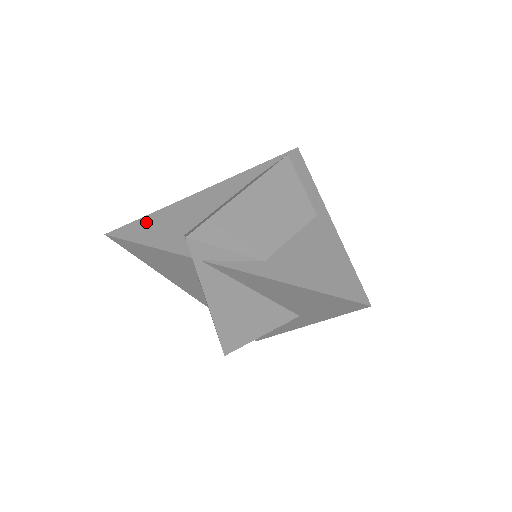
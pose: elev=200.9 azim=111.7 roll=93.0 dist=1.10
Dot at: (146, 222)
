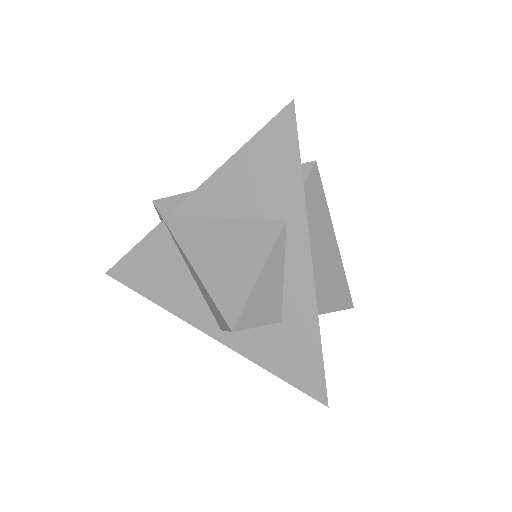
Dot at: occluded
